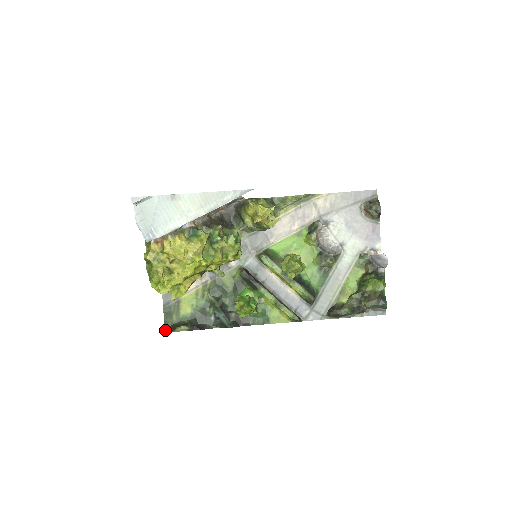
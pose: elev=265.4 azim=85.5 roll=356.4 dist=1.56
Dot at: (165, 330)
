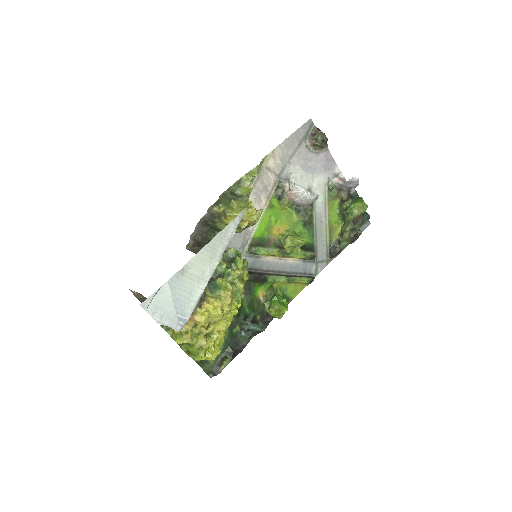
Dot at: (210, 377)
